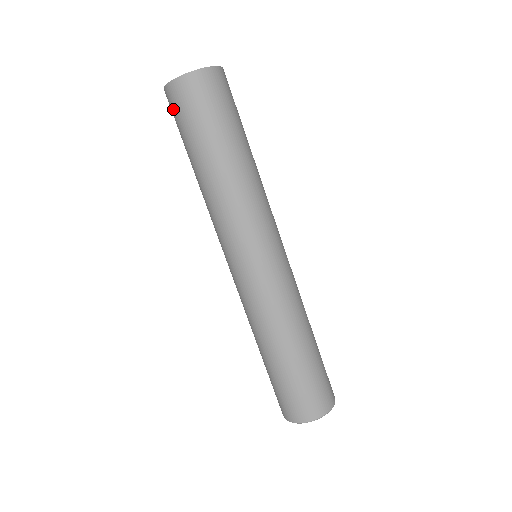
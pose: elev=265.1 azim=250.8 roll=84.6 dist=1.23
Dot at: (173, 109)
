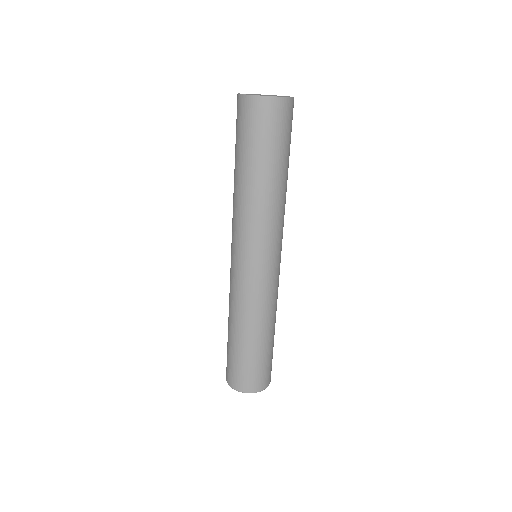
Dot at: (238, 116)
